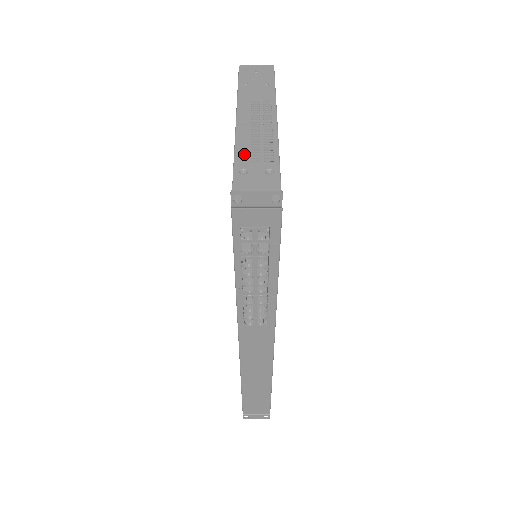
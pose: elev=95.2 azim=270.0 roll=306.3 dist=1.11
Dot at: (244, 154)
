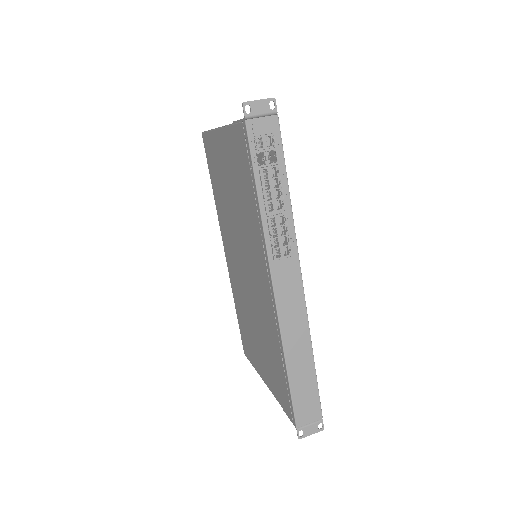
Dot at: occluded
